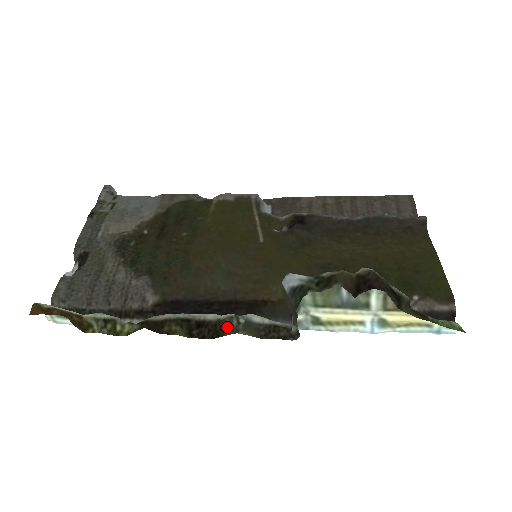
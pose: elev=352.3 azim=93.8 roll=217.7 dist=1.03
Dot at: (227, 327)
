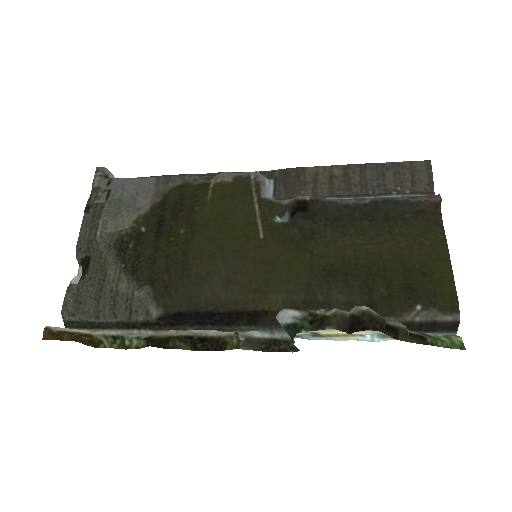
Dot at: (228, 343)
